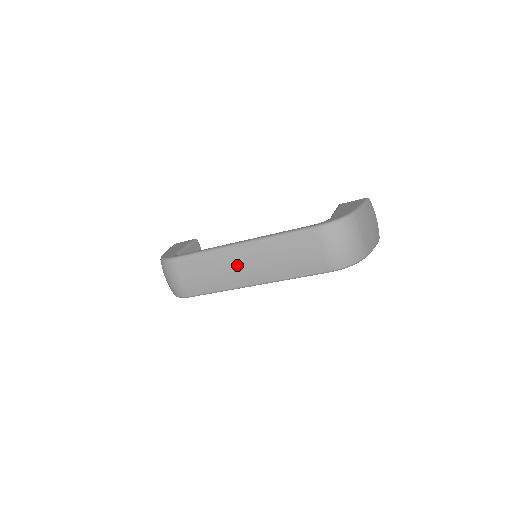
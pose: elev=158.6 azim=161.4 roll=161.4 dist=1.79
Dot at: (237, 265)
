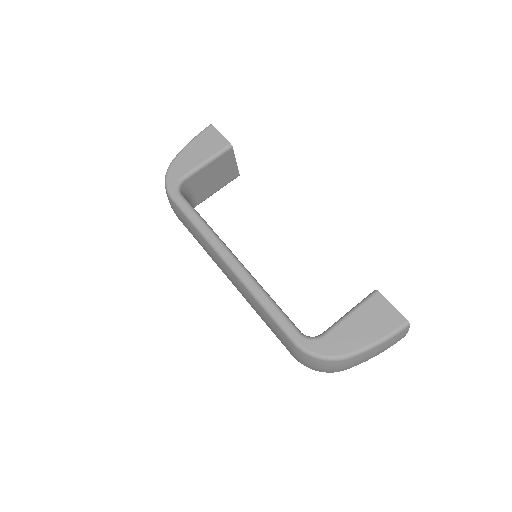
Dot at: (220, 267)
